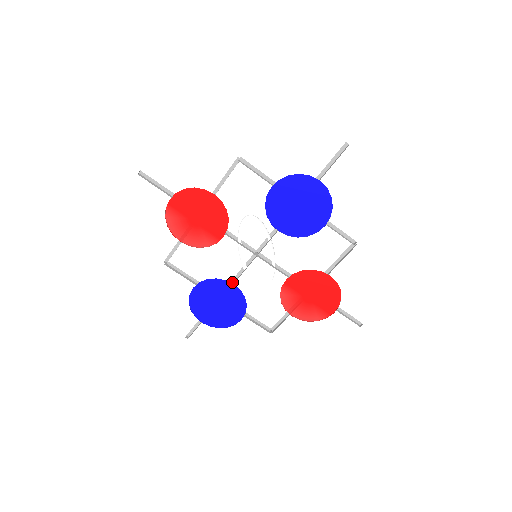
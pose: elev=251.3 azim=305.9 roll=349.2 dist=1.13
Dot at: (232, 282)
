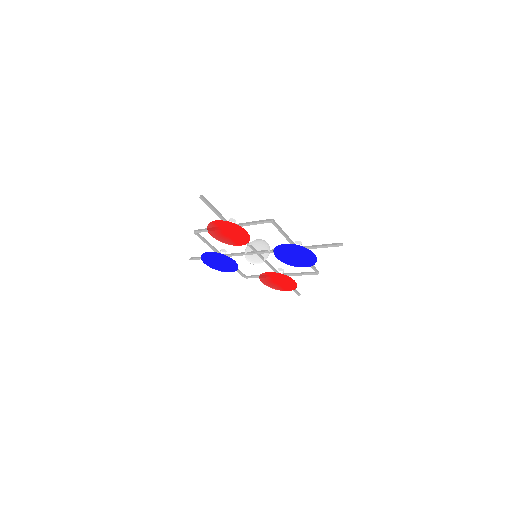
Dot at: (234, 254)
